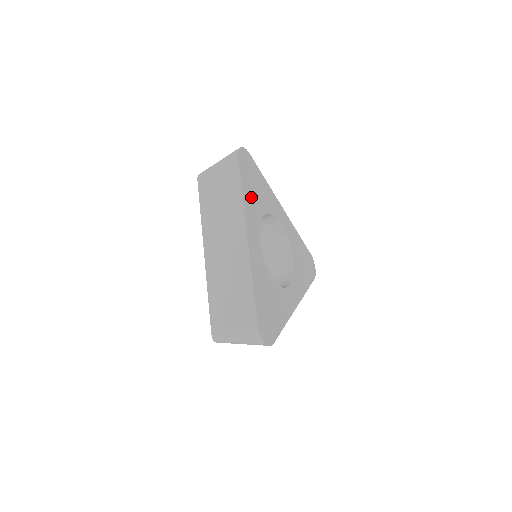
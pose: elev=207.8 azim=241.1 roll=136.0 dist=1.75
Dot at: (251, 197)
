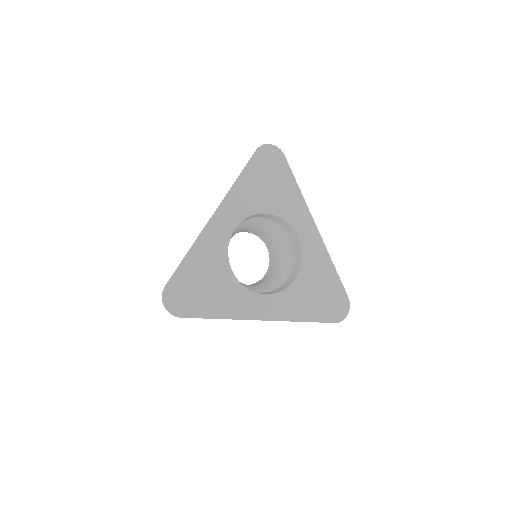
Dot at: (253, 189)
